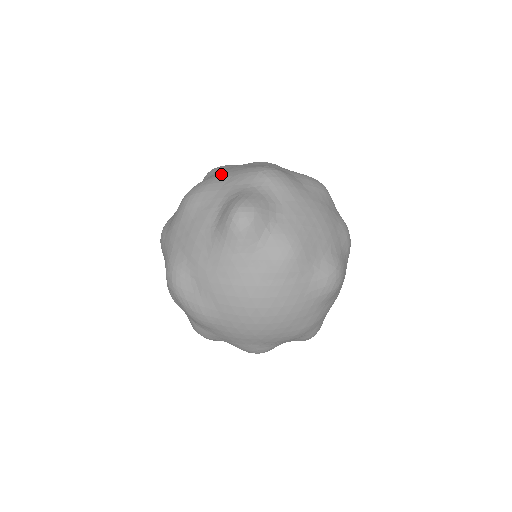
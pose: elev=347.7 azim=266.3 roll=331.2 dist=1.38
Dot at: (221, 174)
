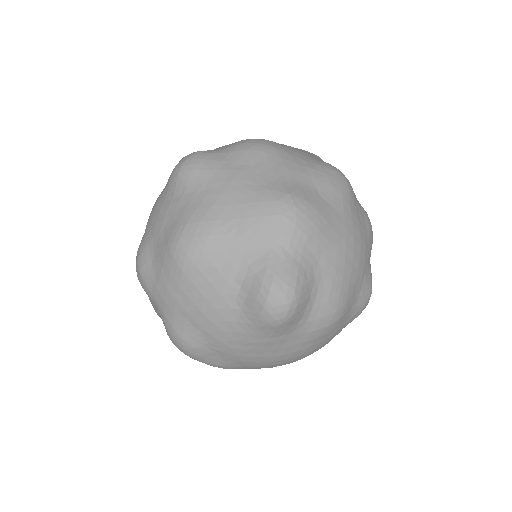
Dot at: (218, 208)
